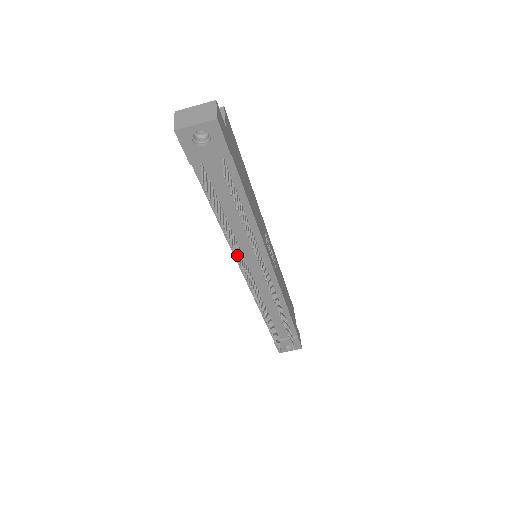
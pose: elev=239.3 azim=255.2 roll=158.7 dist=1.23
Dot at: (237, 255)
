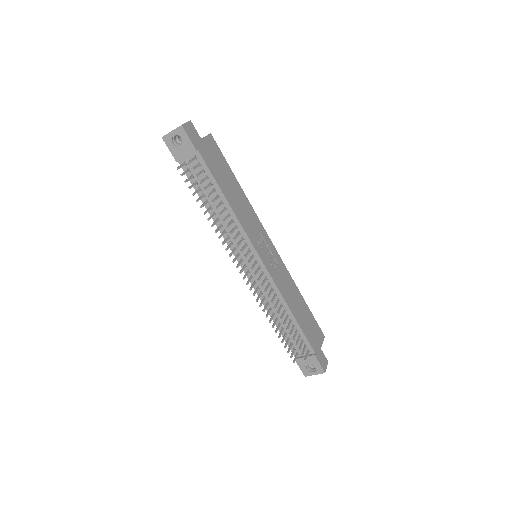
Dot at: (219, 236)
